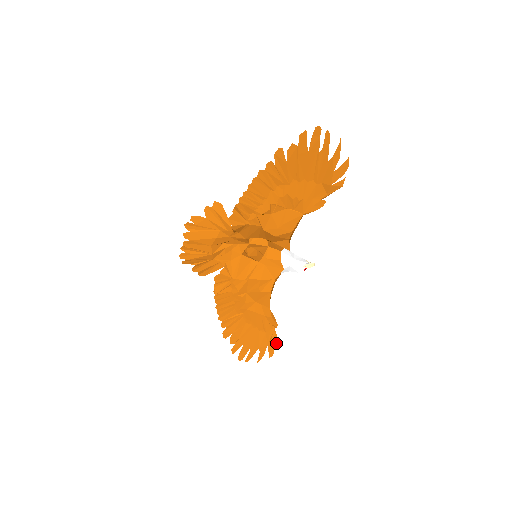
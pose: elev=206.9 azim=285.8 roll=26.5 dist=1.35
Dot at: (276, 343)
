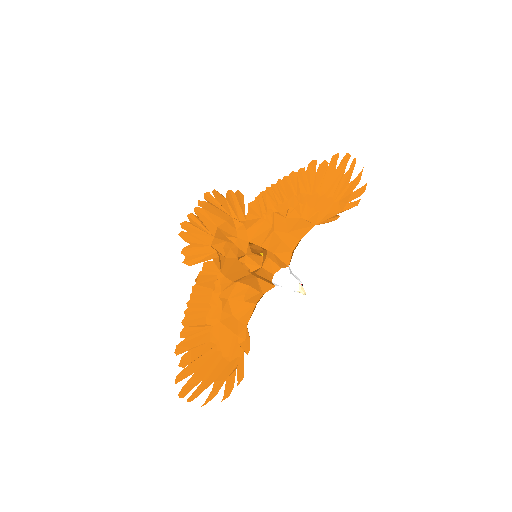
Dot at: (239, 378)
